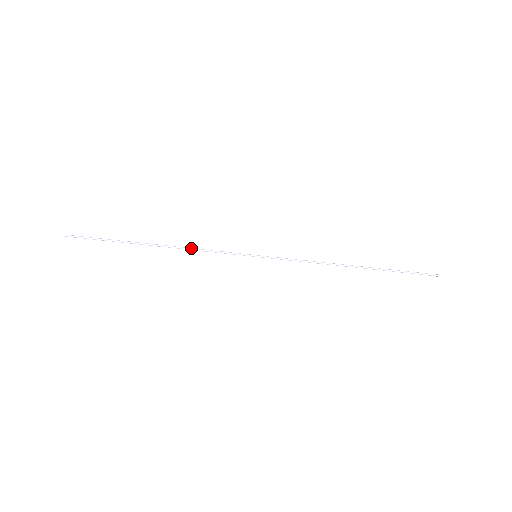
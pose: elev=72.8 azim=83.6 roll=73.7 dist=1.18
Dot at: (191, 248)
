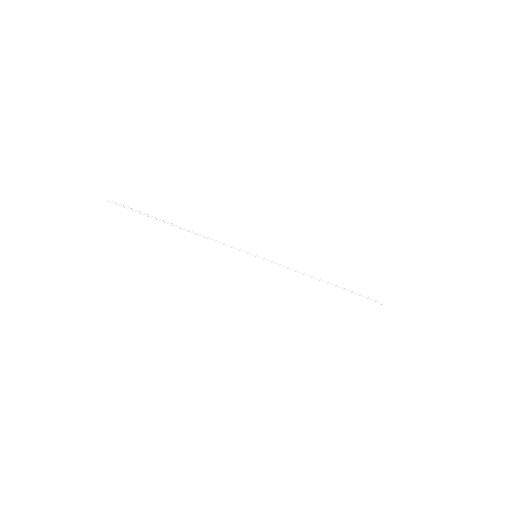
Dot at: (208, 237)
